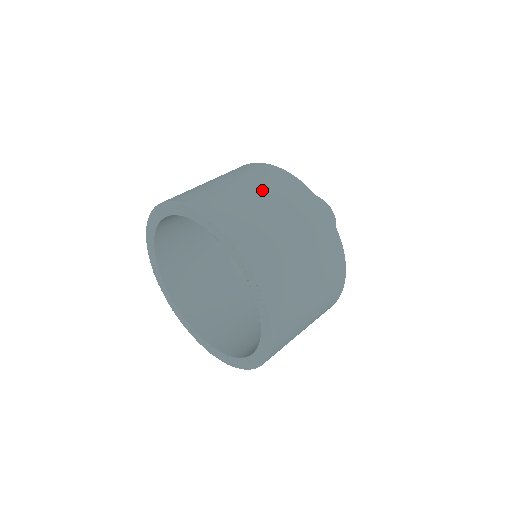
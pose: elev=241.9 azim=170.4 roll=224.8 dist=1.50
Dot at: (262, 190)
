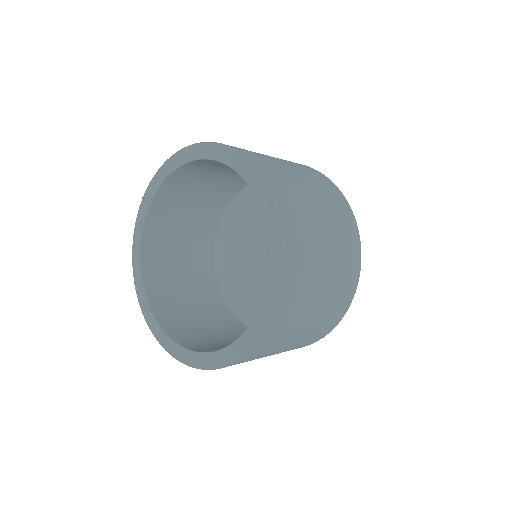
Dot at: (326, 207)
